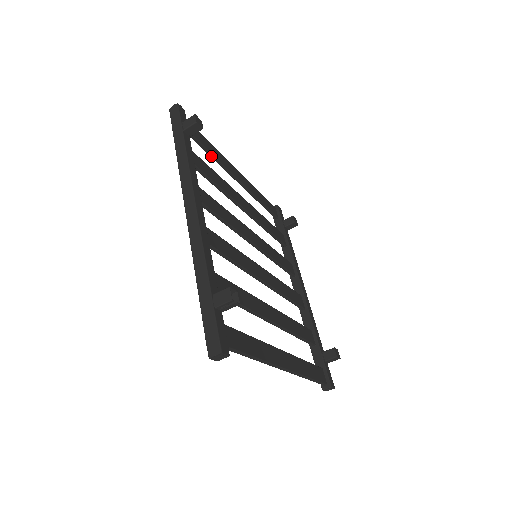
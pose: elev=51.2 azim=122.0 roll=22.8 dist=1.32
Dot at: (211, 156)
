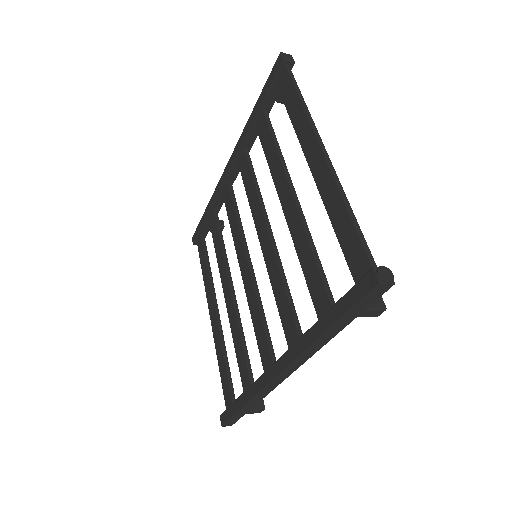
Dot at: (333, 224)
